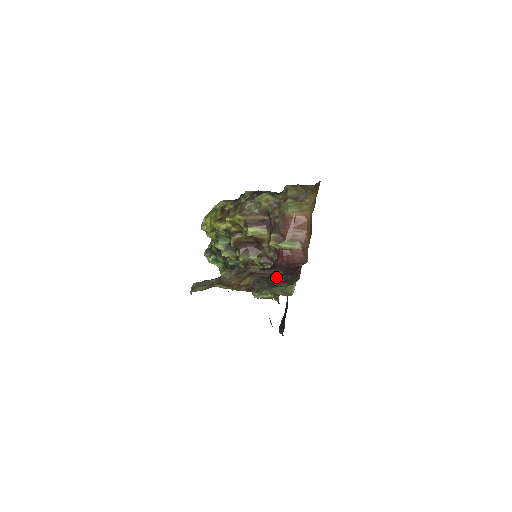
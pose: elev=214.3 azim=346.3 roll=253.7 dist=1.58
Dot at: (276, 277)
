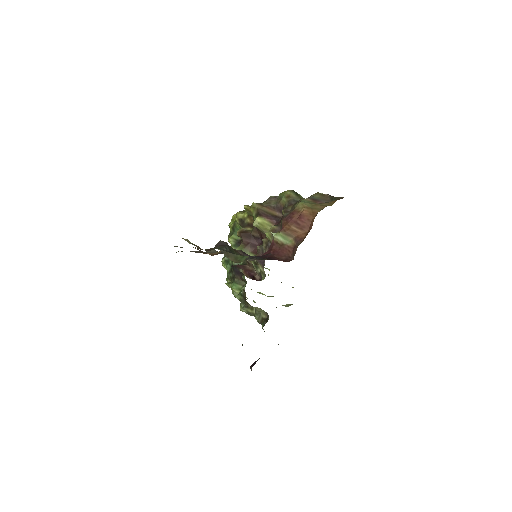
Dot at: occluded
